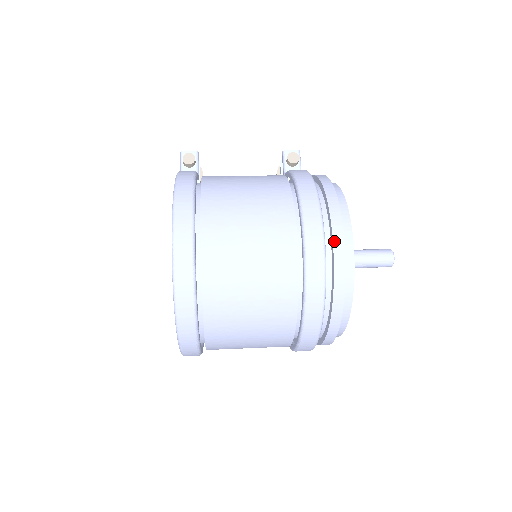
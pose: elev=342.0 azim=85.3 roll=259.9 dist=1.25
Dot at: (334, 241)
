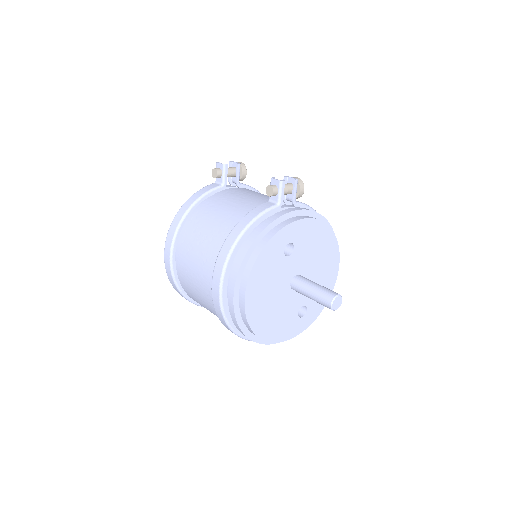
Dot at: (228, 296)
